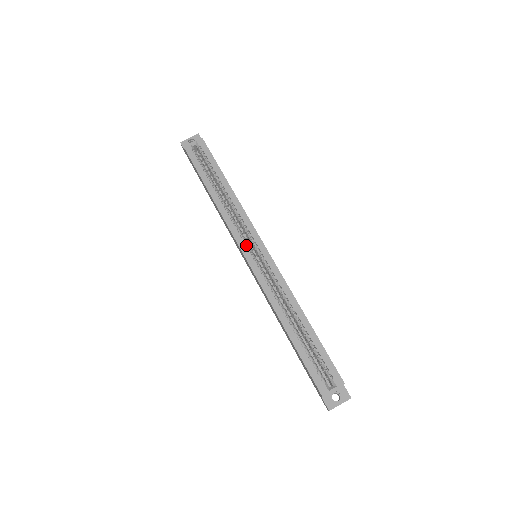
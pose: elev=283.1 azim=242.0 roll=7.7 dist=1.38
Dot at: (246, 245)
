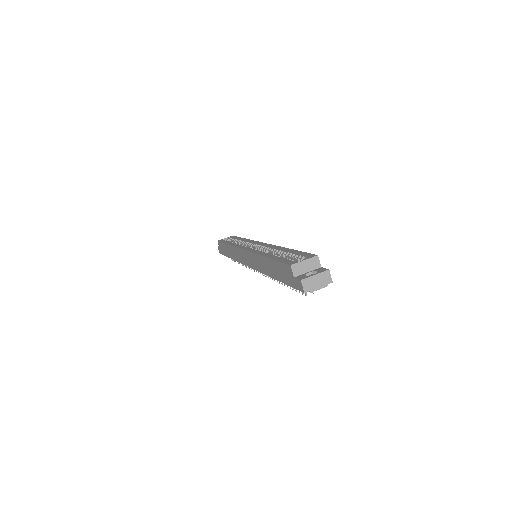
Dot at: (246, 246)
